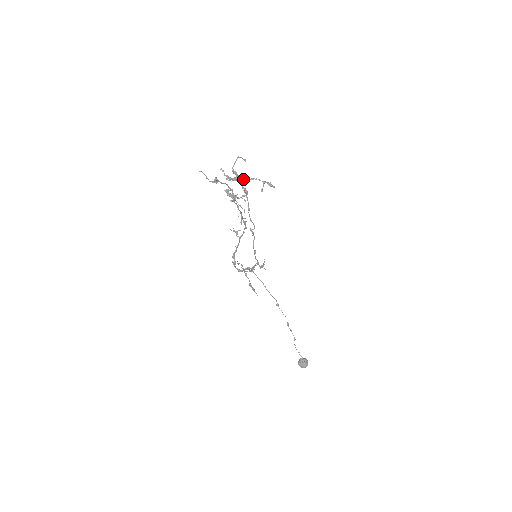
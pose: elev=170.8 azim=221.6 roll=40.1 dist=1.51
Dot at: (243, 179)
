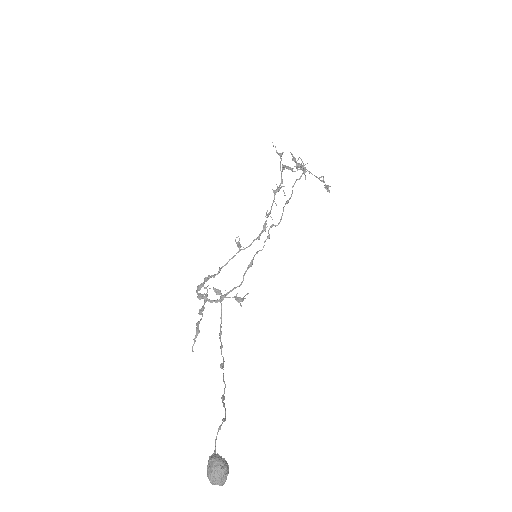
Dot at: (302, 174)
